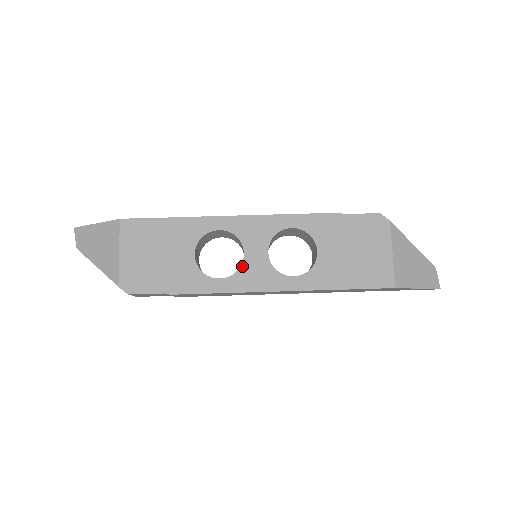
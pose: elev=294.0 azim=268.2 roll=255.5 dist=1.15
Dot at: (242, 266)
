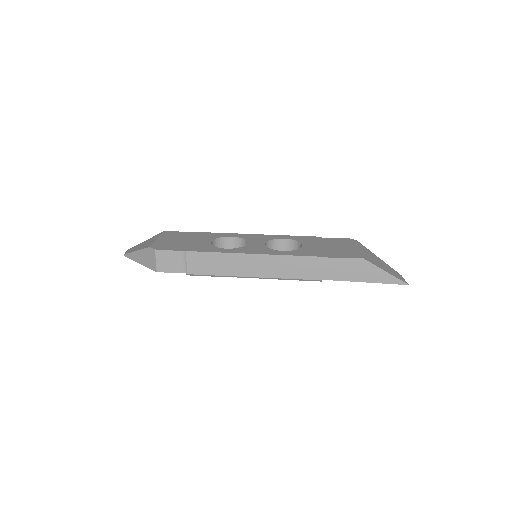
Dot at: (244, 246)
